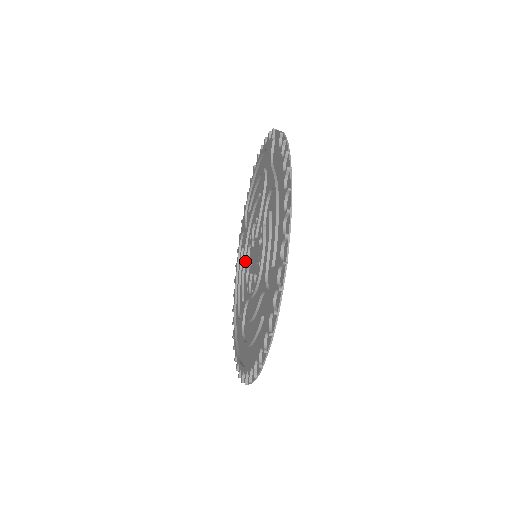
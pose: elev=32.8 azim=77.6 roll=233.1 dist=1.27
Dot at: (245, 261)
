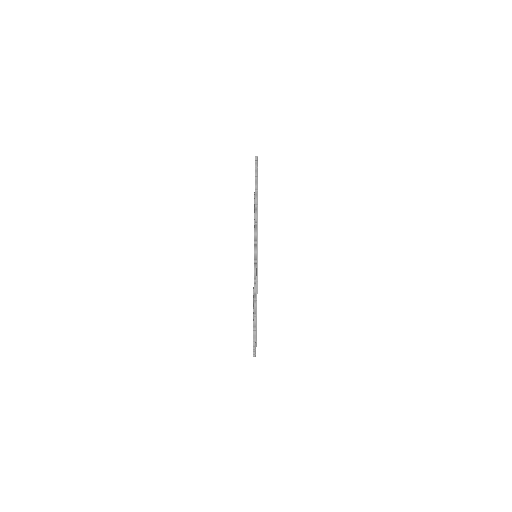
Dot at: occluded
